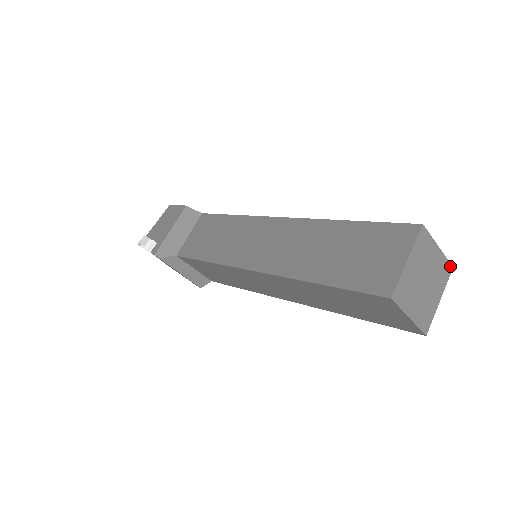
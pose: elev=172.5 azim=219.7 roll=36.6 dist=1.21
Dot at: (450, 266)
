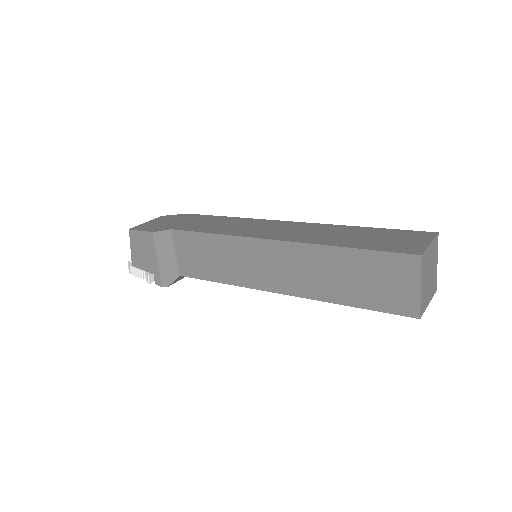
Dot at: (437, 236)
